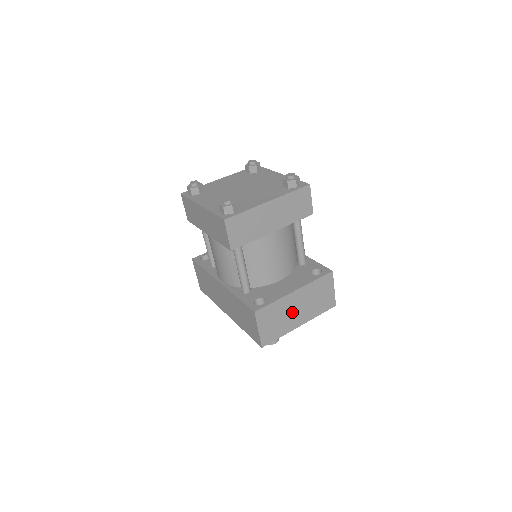
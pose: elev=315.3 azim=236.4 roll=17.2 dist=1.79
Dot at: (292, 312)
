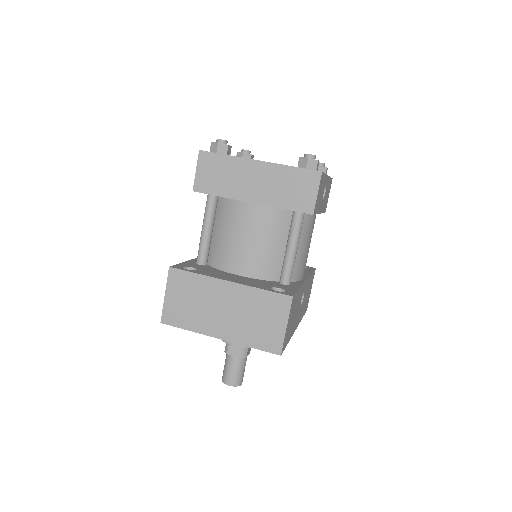
Dot at: (215, 308)
